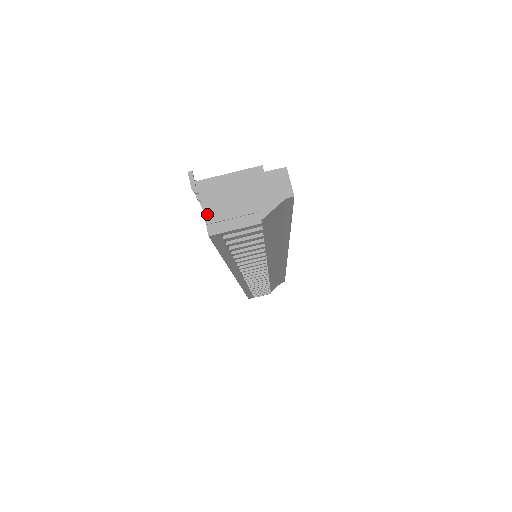
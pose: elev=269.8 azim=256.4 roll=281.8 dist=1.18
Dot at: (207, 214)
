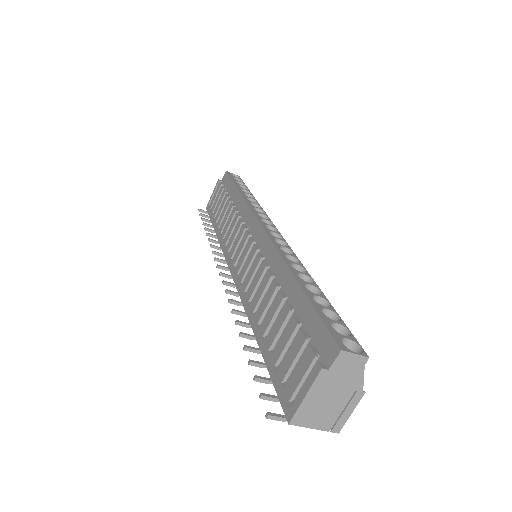
Dot at: (322, 428)
